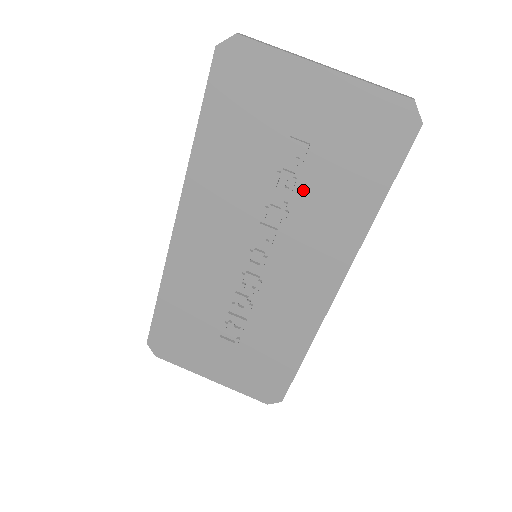
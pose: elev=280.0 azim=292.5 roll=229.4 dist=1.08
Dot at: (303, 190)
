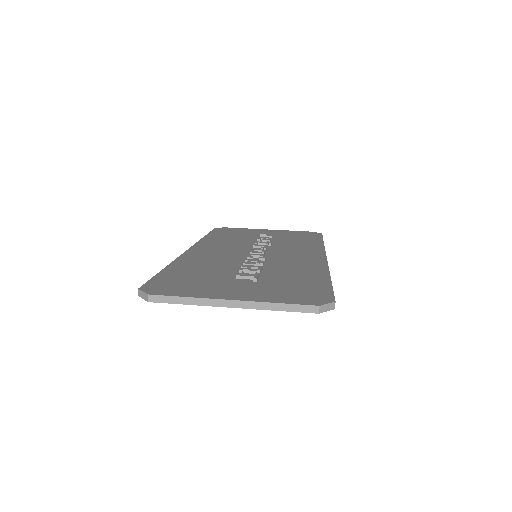
Dot at: (276, 242)
